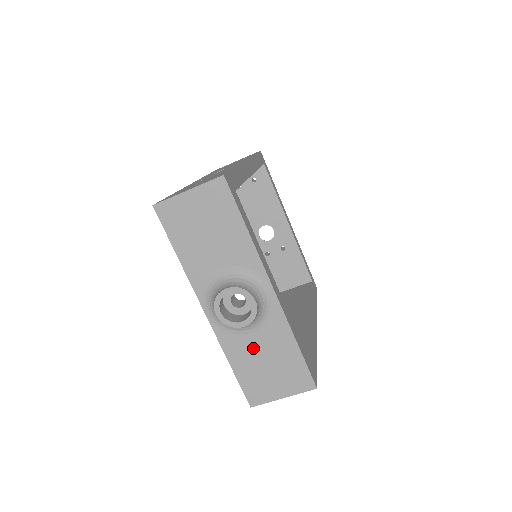
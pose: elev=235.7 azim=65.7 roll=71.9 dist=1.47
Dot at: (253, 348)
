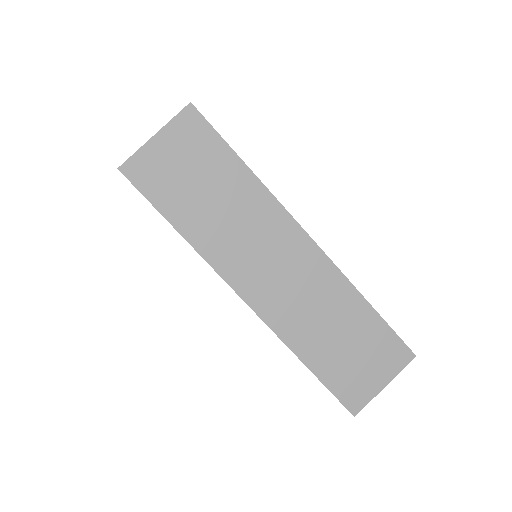
Dot at: occluded
